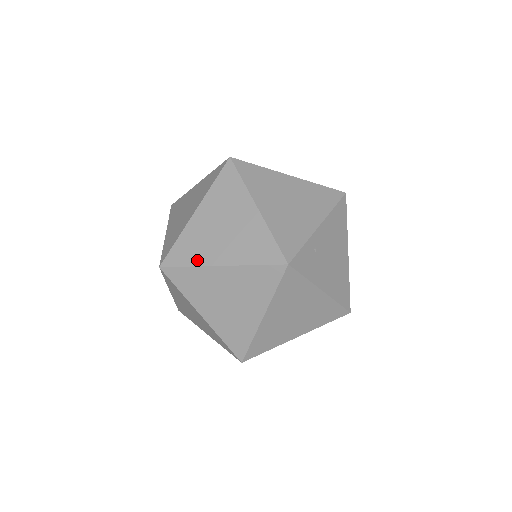
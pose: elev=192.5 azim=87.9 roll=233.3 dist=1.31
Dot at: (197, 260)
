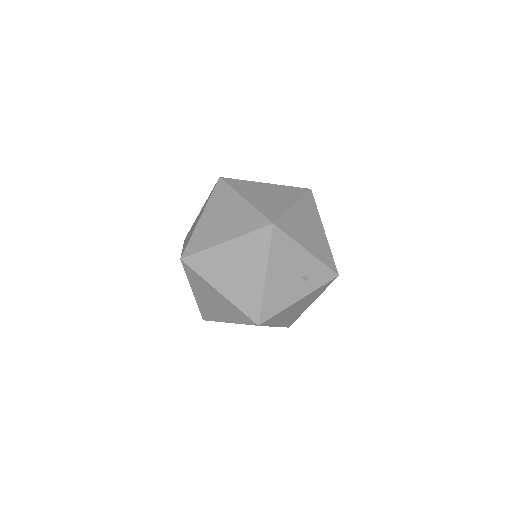
Dot at: occluded
